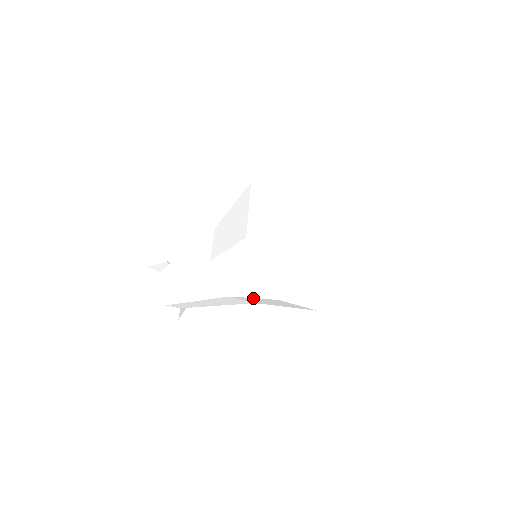
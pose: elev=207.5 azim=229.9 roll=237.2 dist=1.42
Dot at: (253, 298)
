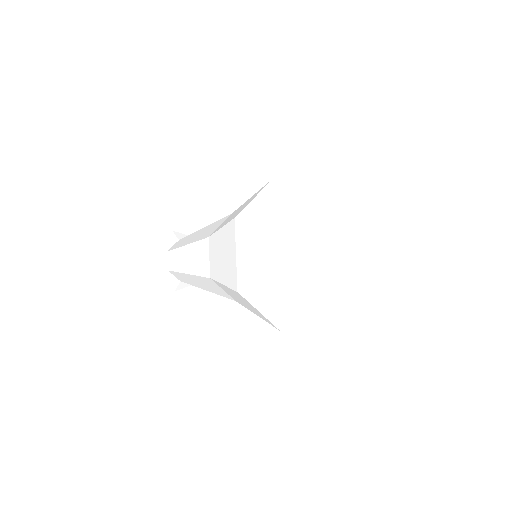
Dot at: (224, 285)
